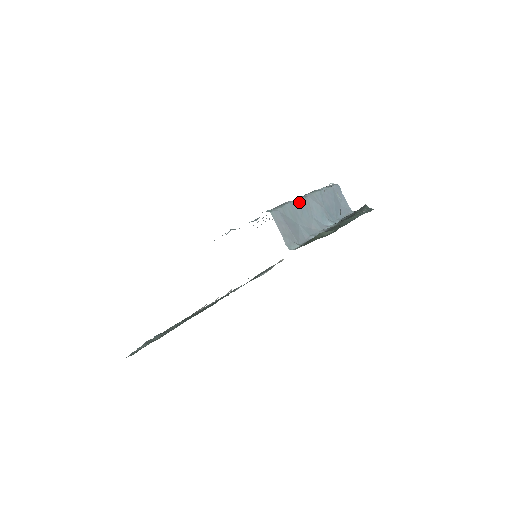
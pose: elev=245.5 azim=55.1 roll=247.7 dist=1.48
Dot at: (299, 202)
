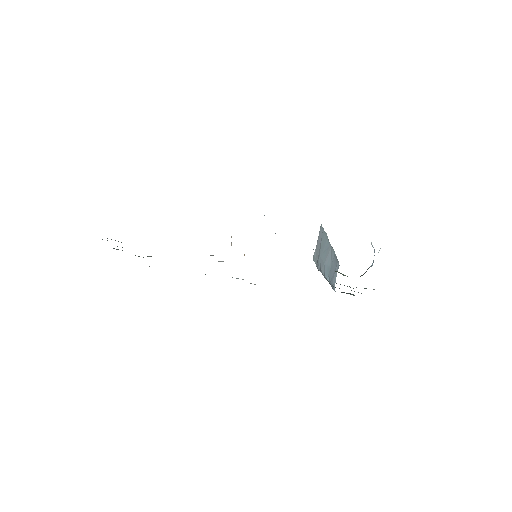
Dot at: (328, 242)
